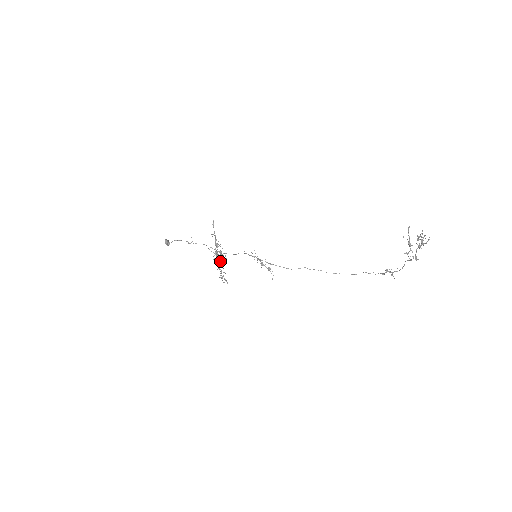
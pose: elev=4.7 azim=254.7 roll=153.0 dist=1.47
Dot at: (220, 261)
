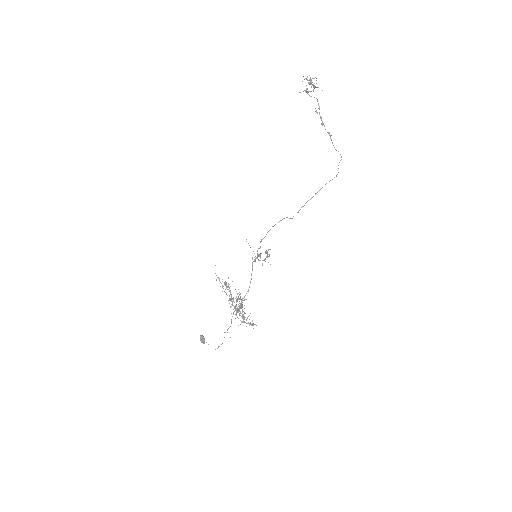
Dot at: (244, 319)
